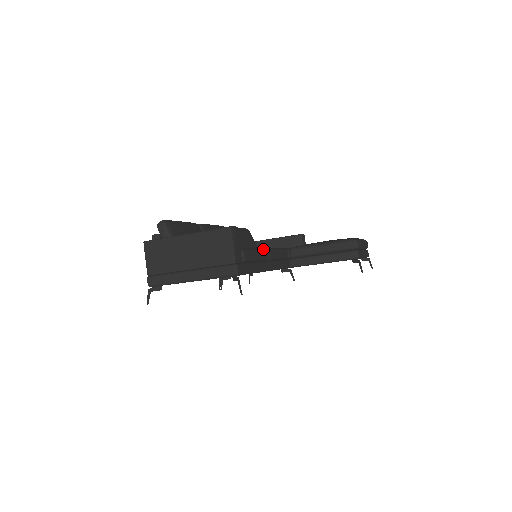
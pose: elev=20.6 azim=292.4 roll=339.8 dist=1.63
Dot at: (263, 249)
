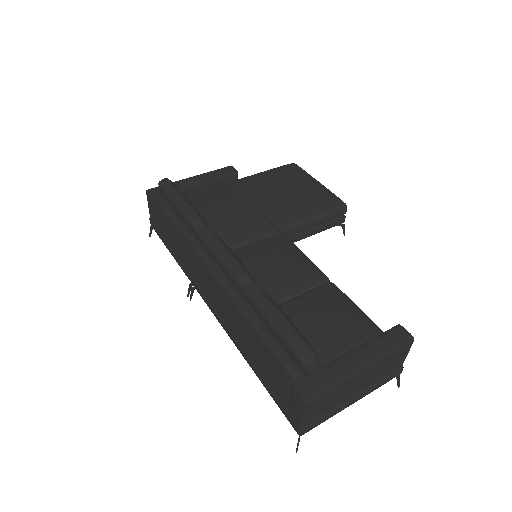
Dot at: occluded
